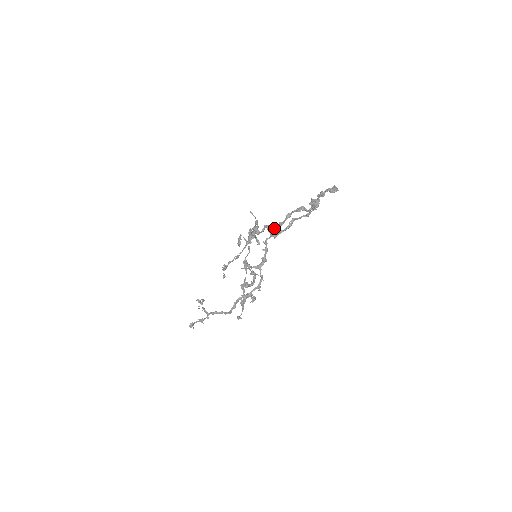
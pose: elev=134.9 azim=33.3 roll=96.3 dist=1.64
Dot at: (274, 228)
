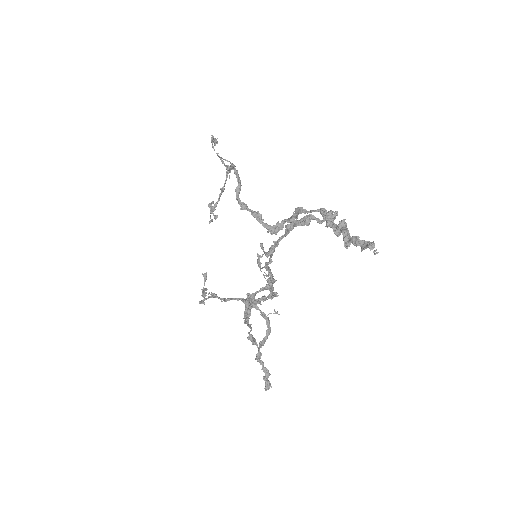
Dot at: (272, 249)
